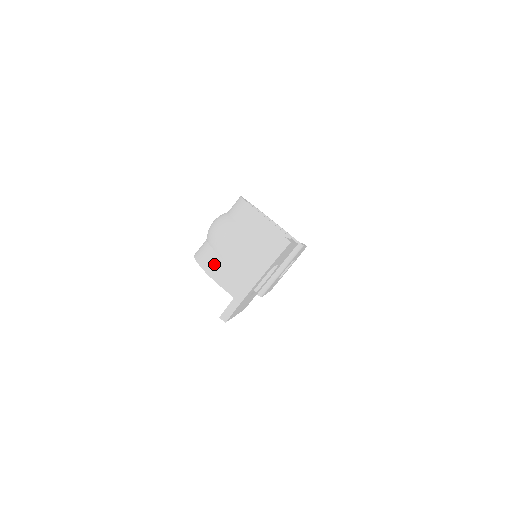
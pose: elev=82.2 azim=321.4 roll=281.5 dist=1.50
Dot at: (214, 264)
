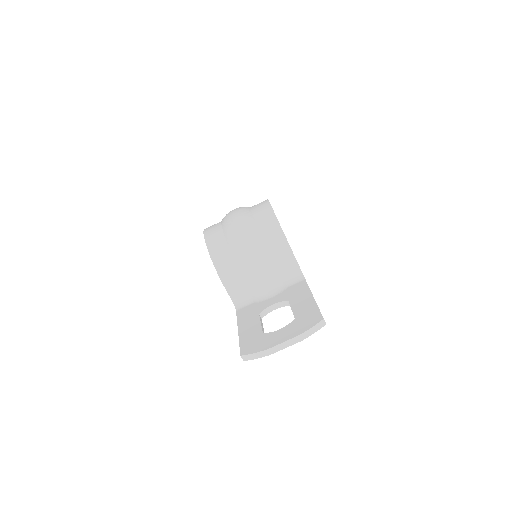
Dot at: (227, 266)
